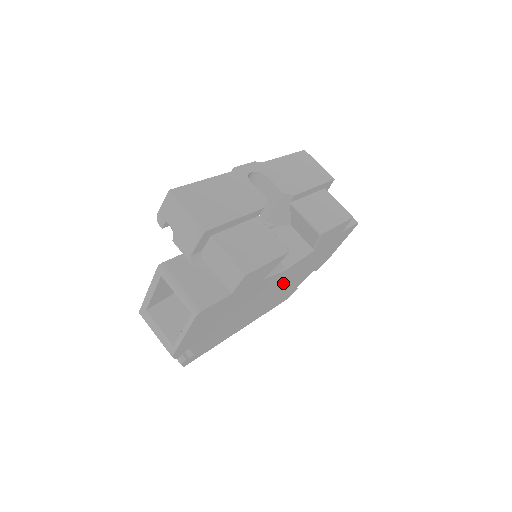
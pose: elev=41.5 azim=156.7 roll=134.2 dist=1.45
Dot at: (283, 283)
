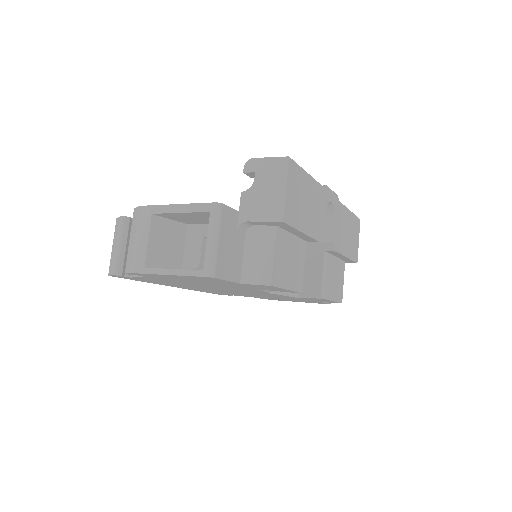
Dot at: occluded
